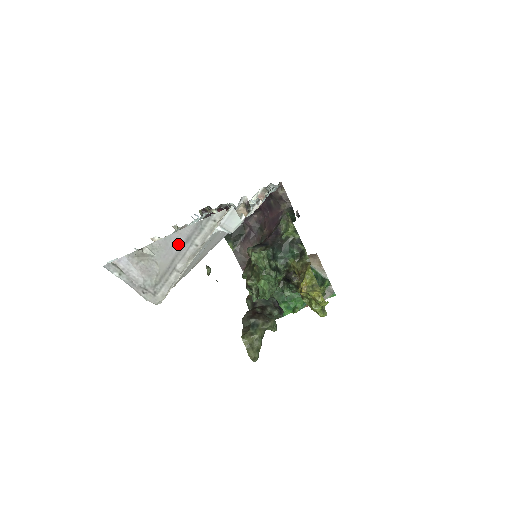
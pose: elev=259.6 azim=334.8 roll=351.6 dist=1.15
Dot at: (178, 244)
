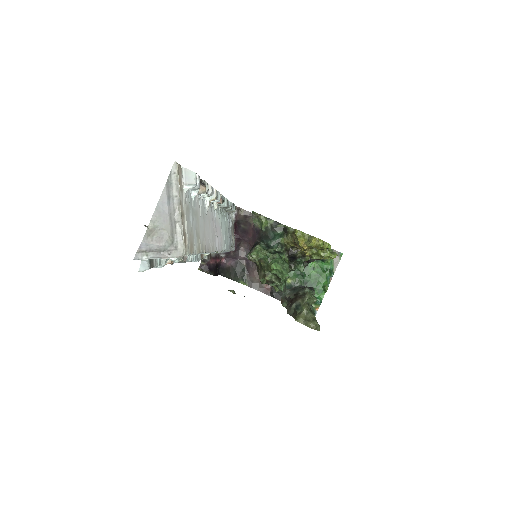
Dot at: (166, 206)
